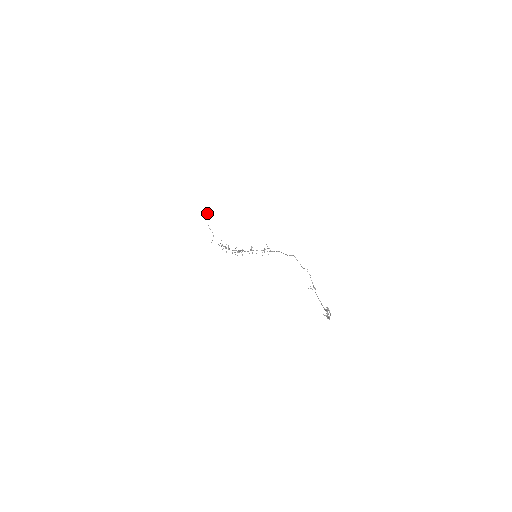
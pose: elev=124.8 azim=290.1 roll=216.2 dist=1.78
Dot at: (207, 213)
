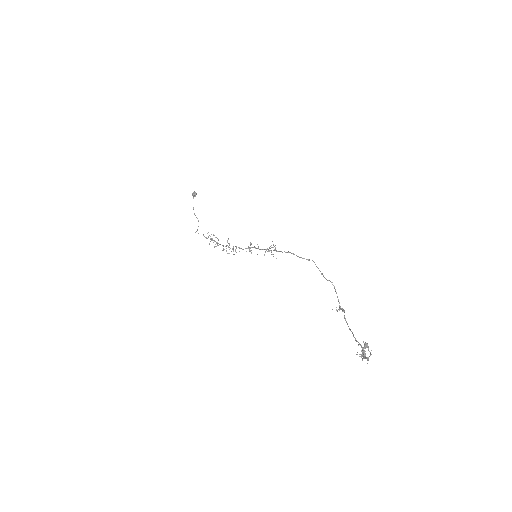
Dot at: (194, 195)
